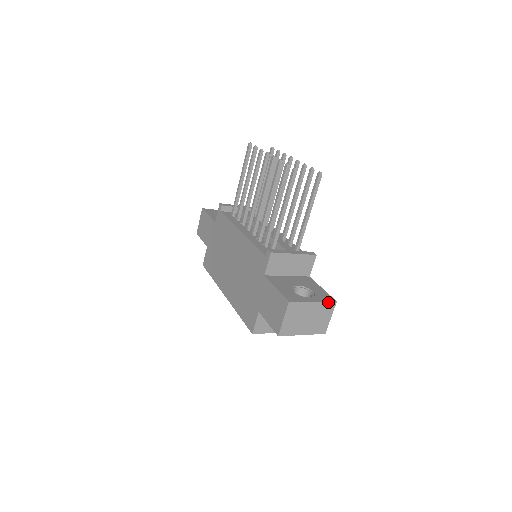
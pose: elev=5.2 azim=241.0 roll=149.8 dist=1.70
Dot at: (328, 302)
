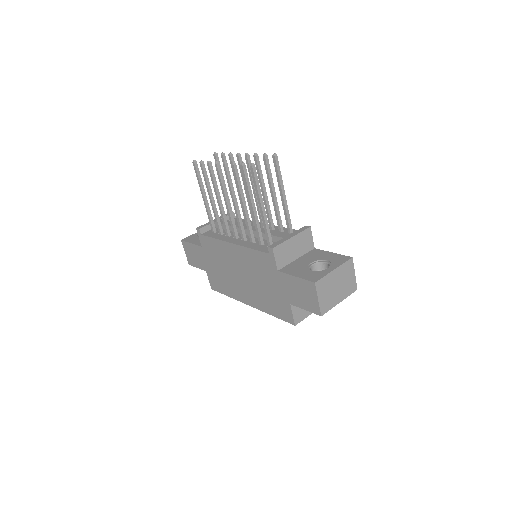
Dot at: (346, 262)
